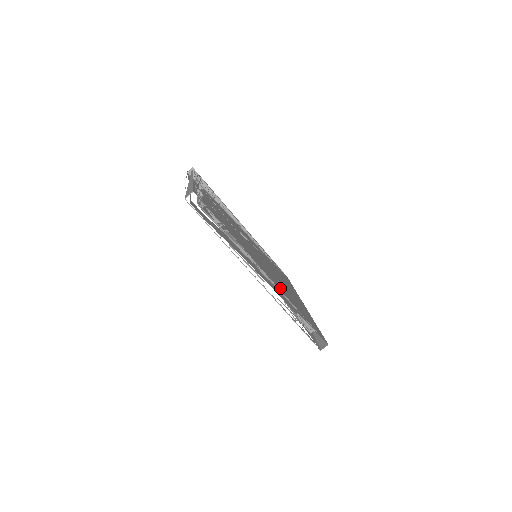
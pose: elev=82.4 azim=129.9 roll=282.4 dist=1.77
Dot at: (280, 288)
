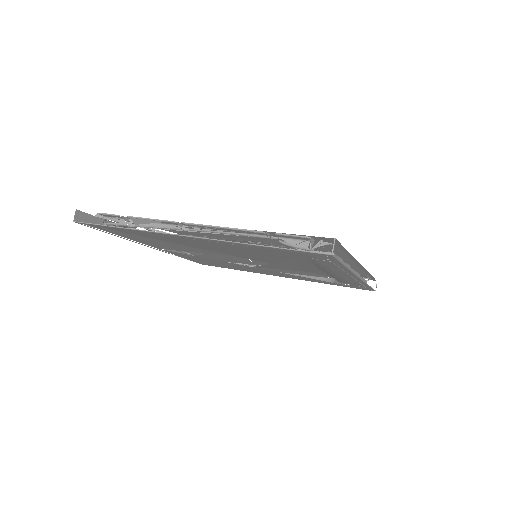
Dot at: (229, 230)
